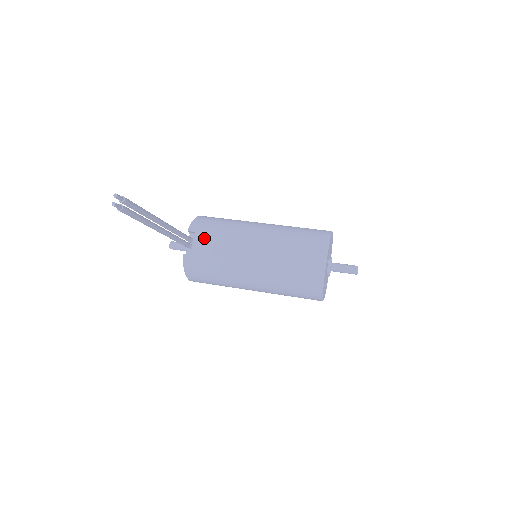
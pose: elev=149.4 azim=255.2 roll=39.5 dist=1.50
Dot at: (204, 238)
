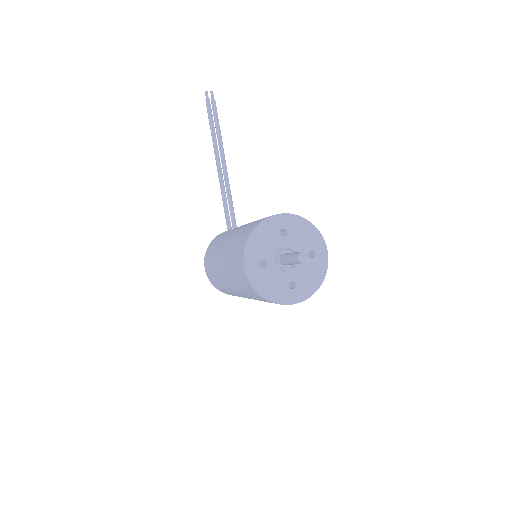
Dot at: occluded
